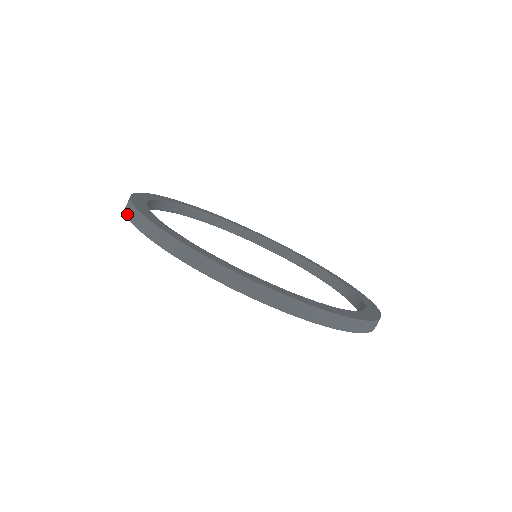
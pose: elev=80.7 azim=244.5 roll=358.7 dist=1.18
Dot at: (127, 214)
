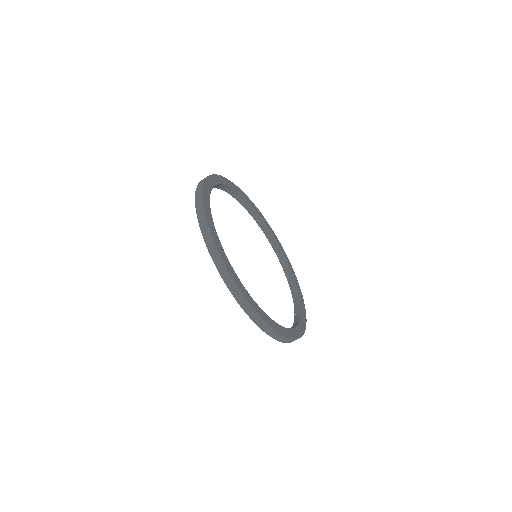
Dot at: (201, 181)
